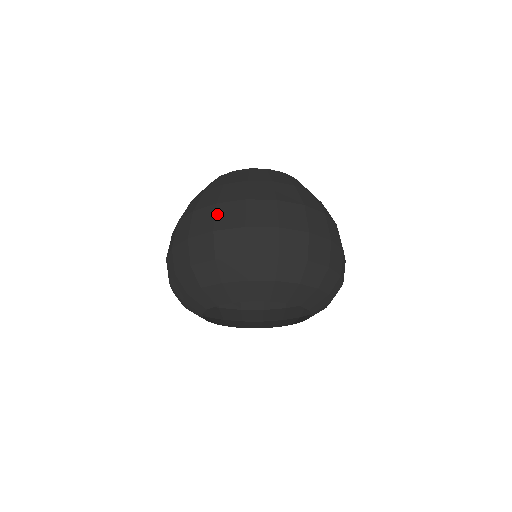
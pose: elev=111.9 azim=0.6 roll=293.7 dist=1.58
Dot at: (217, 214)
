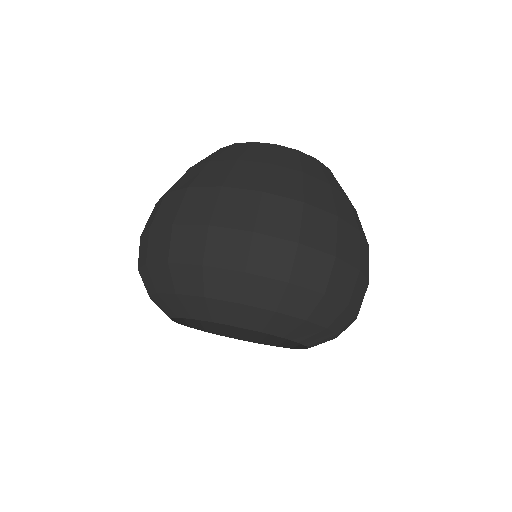
Dot at: (160, 207)
